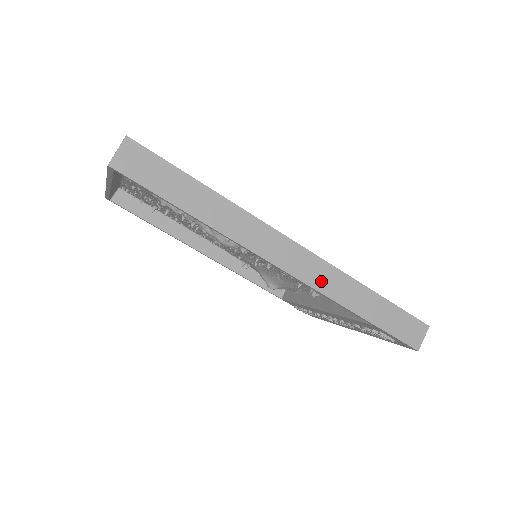
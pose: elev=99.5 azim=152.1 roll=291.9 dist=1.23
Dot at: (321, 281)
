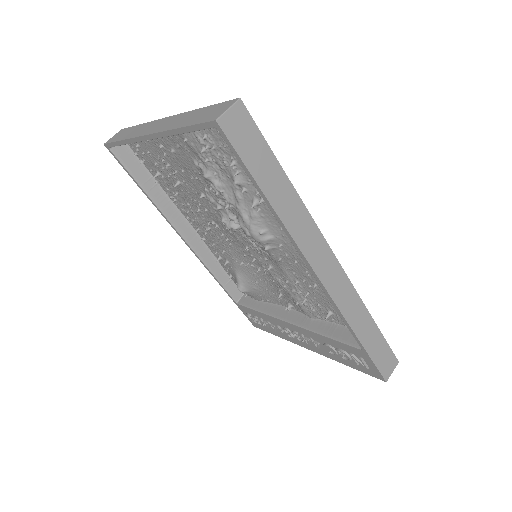
Dot at: (342, 298)
